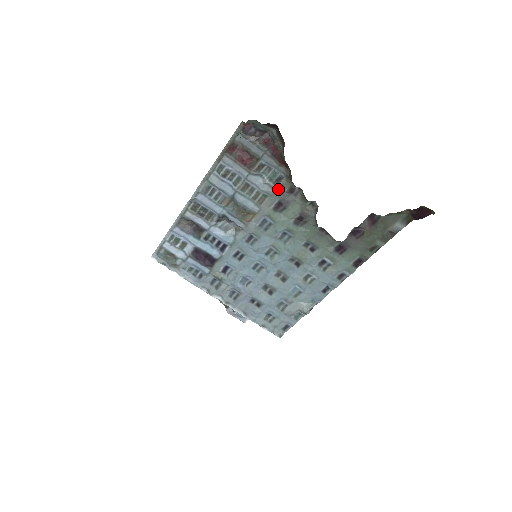
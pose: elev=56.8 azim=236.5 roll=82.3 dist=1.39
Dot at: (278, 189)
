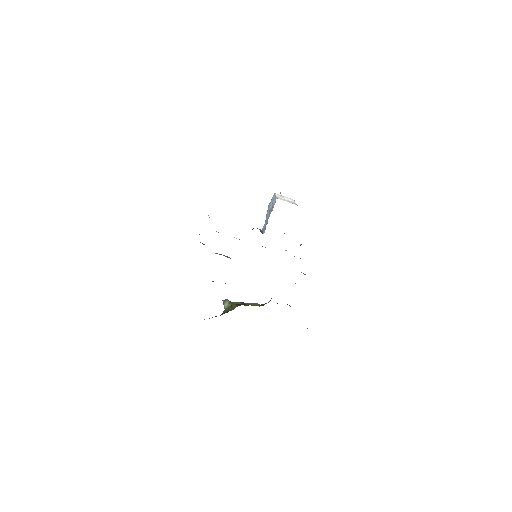
Dot at: occluded
